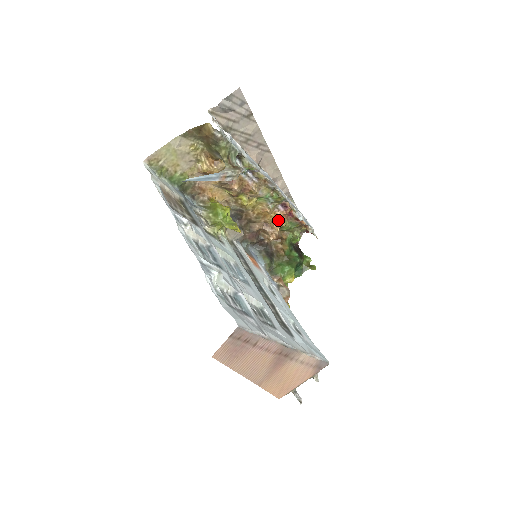
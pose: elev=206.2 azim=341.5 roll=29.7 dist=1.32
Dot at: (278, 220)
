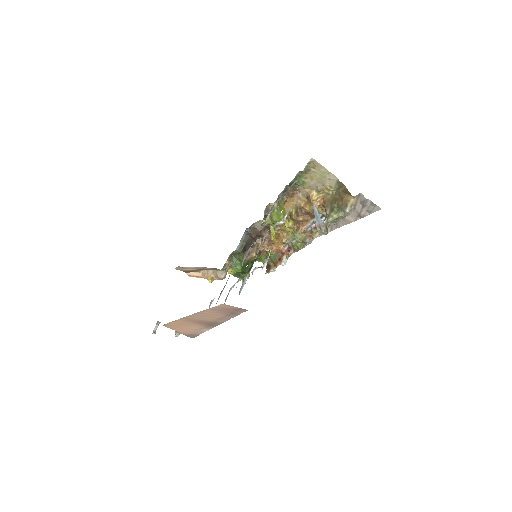
Dot at: (276, 247)
